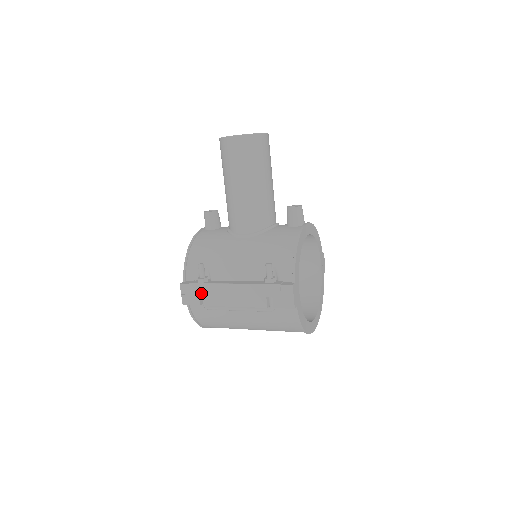
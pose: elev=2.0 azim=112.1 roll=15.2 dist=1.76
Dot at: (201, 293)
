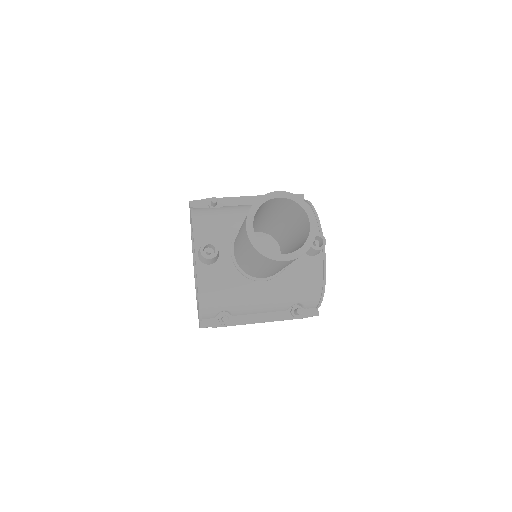
Dot at: occluded
